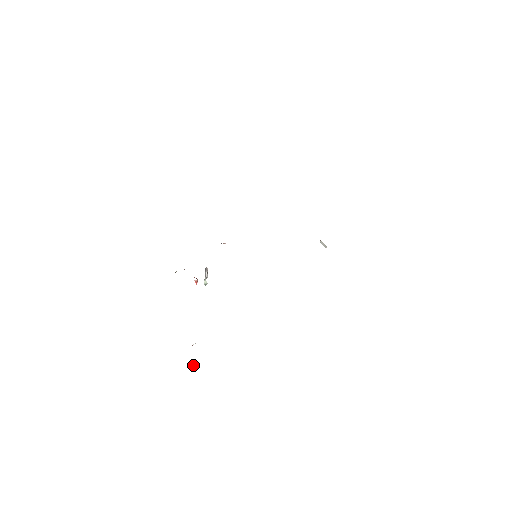
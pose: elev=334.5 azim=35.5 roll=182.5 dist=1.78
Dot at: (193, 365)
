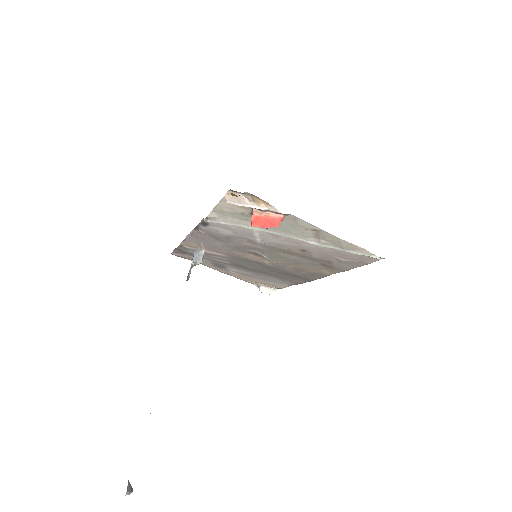
Dot at: occluded
